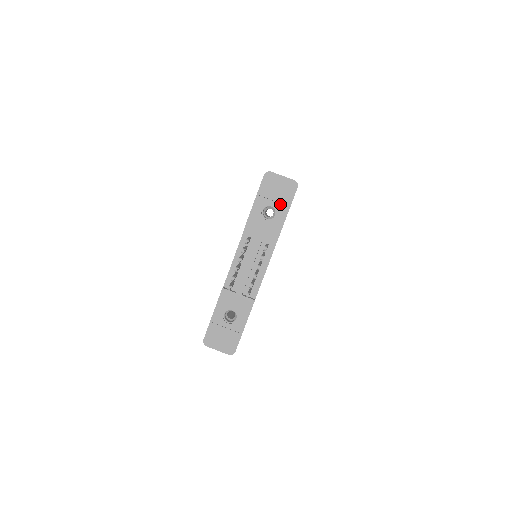
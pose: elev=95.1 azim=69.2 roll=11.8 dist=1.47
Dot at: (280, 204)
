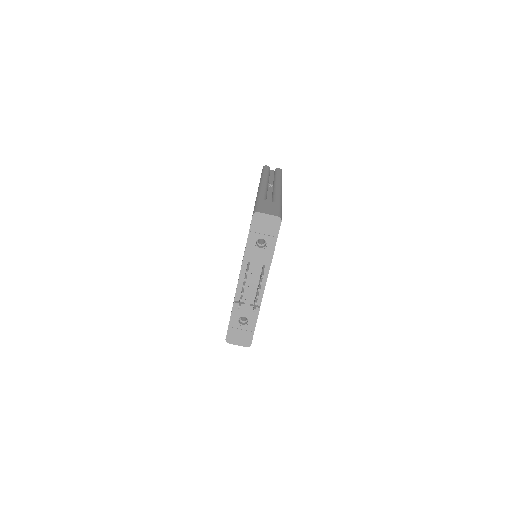
Dot at: (269, 236)
